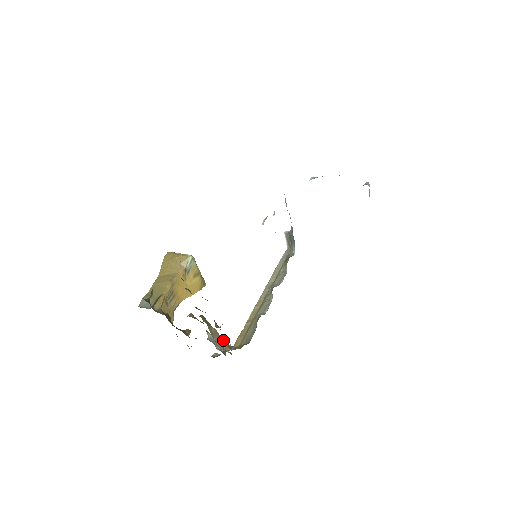
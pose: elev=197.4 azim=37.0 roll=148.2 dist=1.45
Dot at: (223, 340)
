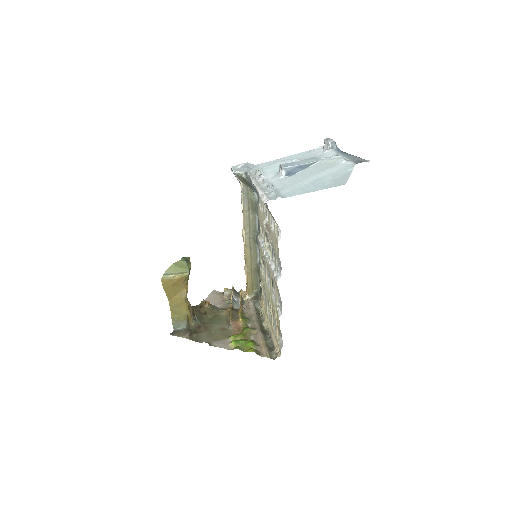
Dot at: (241, 298)
